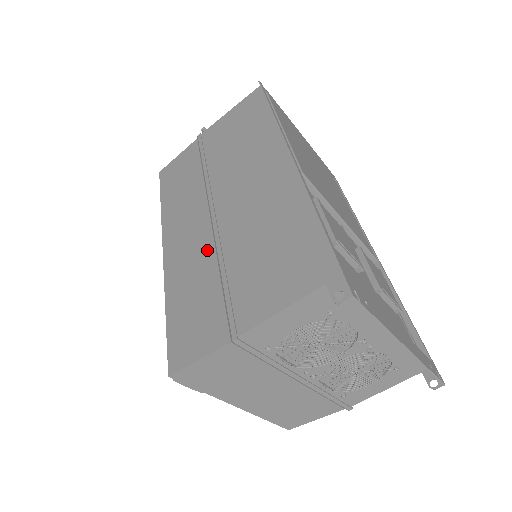
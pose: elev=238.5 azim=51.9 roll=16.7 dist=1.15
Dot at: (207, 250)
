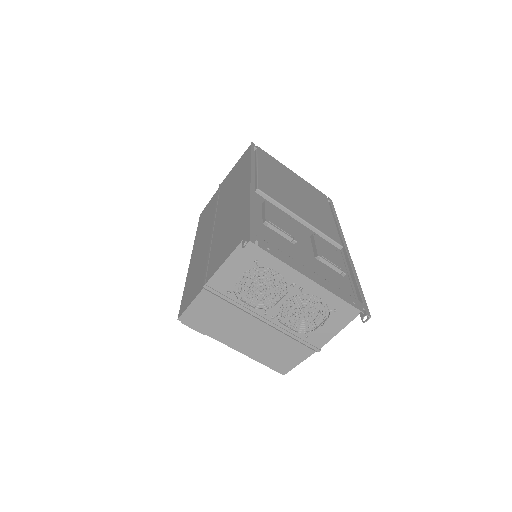
Dot at: (207, 247)
